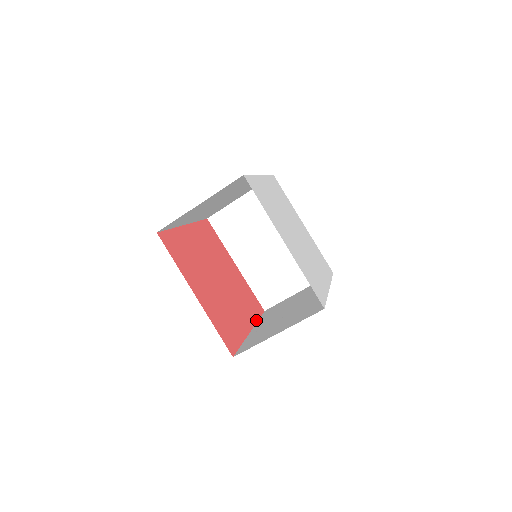
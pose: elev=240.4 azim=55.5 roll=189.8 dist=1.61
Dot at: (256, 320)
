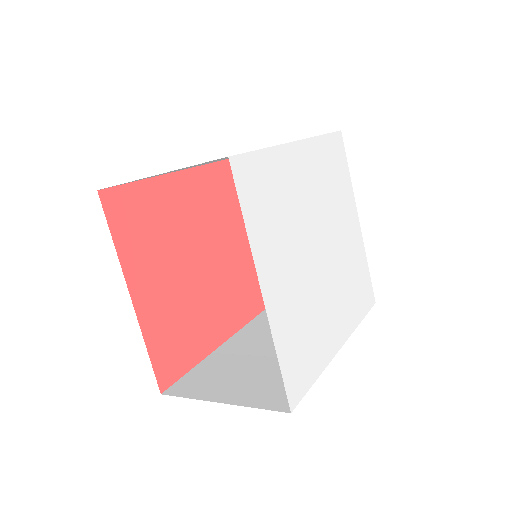
Dot at: (245, 322)
